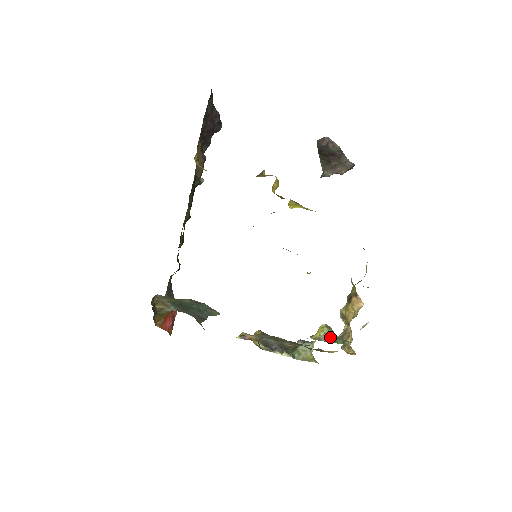
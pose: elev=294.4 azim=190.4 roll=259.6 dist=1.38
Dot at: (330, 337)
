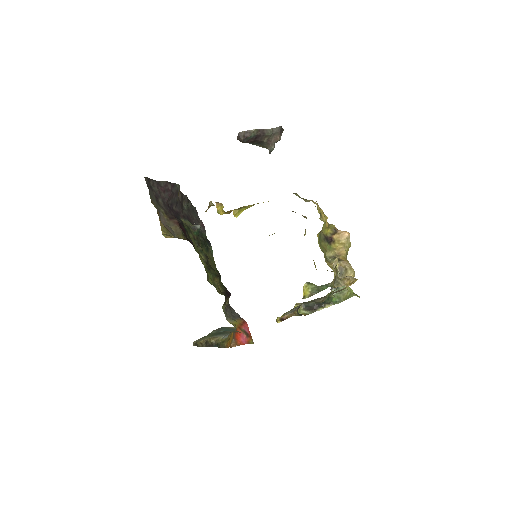
Dot at: (317, 289)
